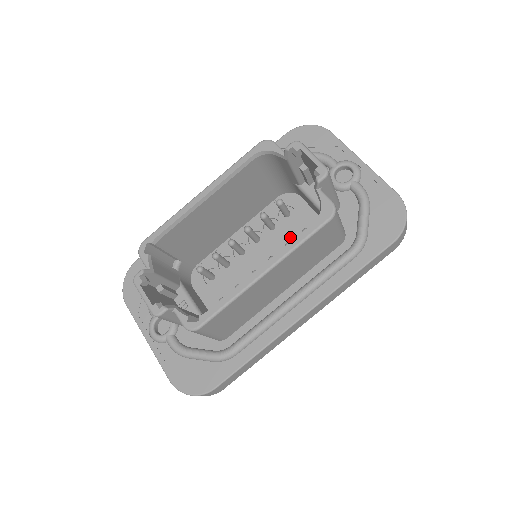
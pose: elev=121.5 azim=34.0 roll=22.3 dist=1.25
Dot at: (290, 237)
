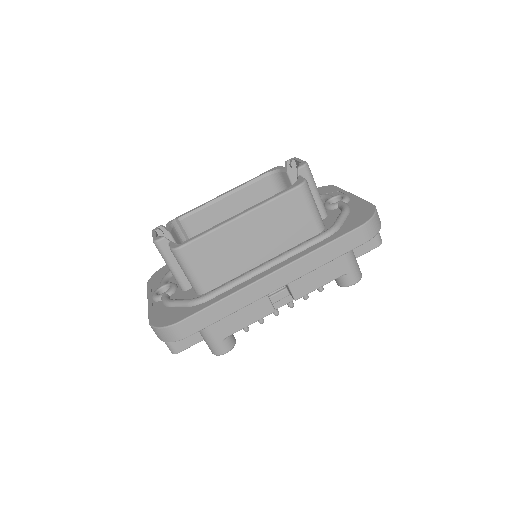
Dot at: occluded
